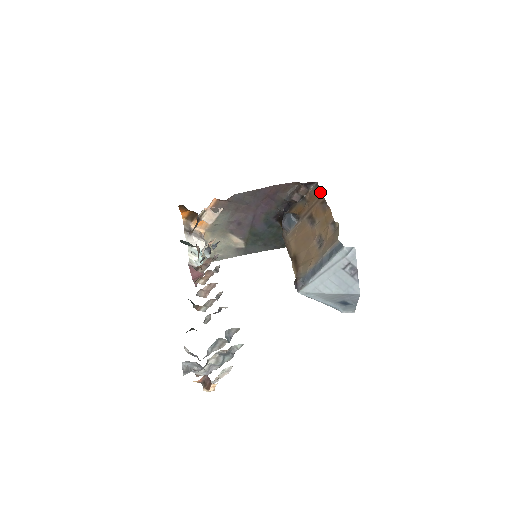
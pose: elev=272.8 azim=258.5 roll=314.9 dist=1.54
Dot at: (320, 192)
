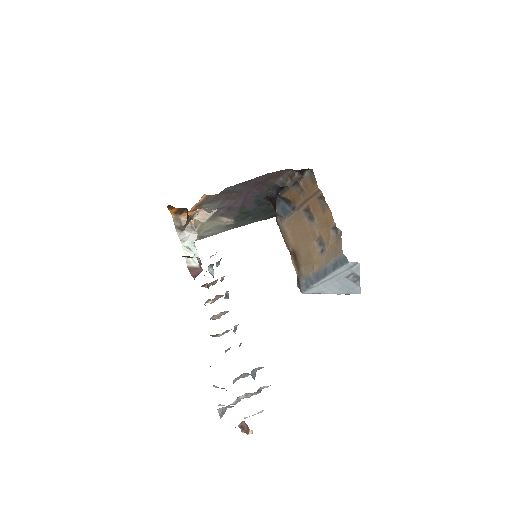
Dot at: occluded
